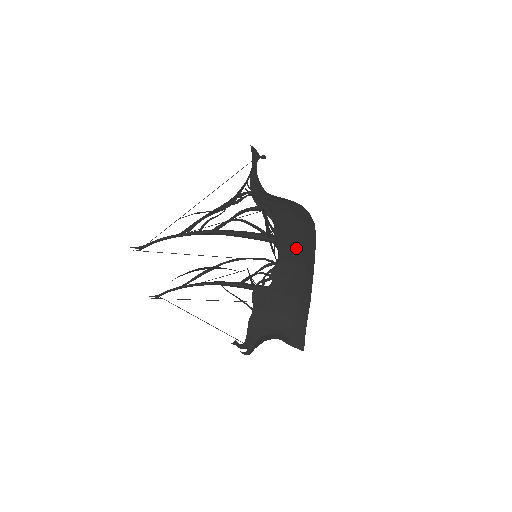
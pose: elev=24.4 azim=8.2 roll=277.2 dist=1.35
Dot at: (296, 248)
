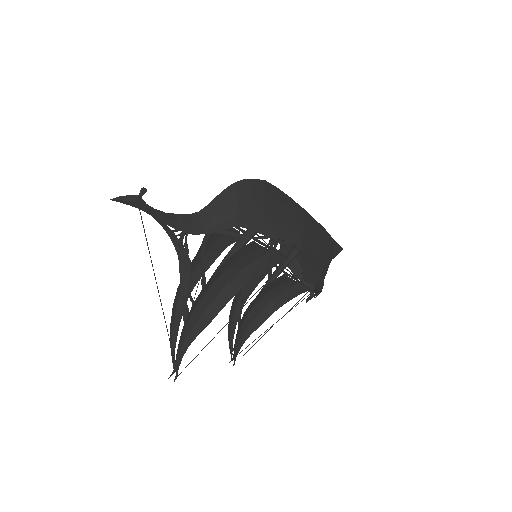
Dot at: (291, 222)
